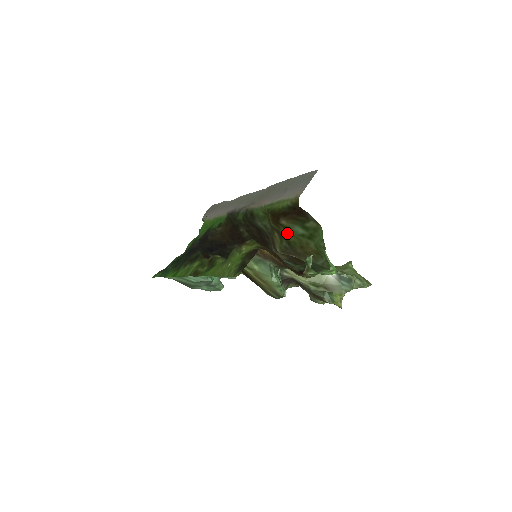
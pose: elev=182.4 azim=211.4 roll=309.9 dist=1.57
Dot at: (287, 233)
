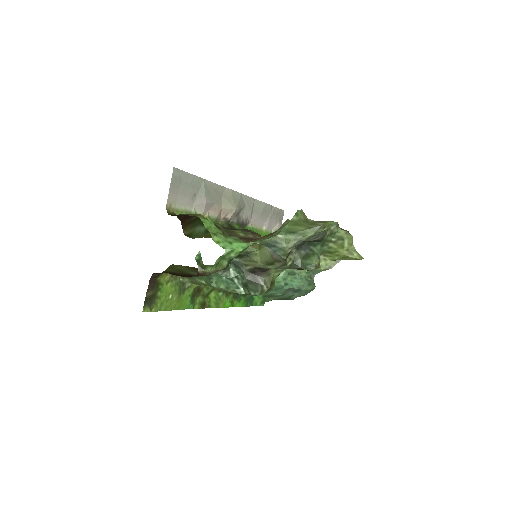
Dot at: (200, 237)
